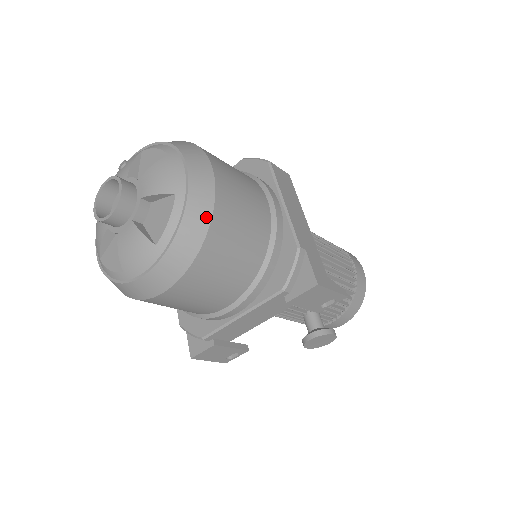
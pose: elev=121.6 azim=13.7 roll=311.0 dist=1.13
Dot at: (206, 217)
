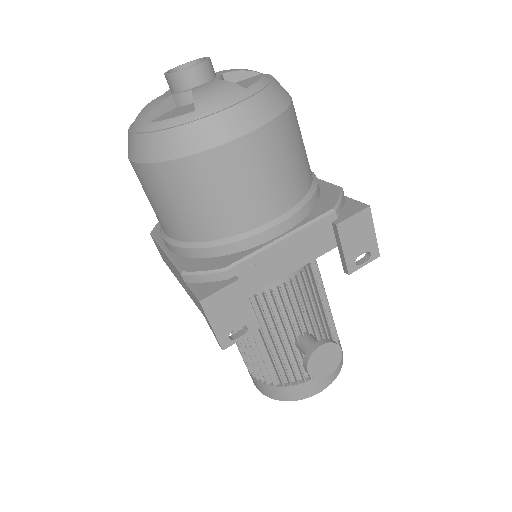
Dot at: (288, 96)
